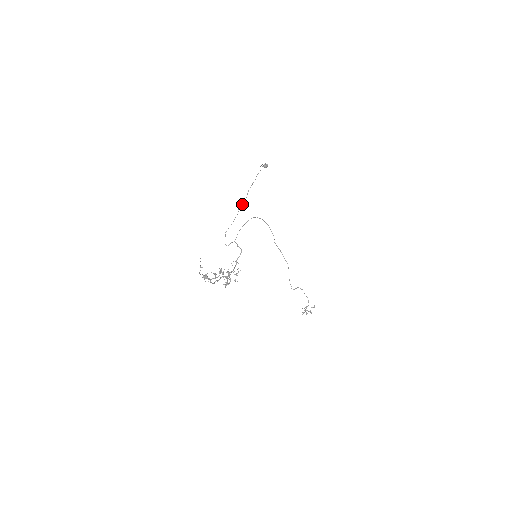
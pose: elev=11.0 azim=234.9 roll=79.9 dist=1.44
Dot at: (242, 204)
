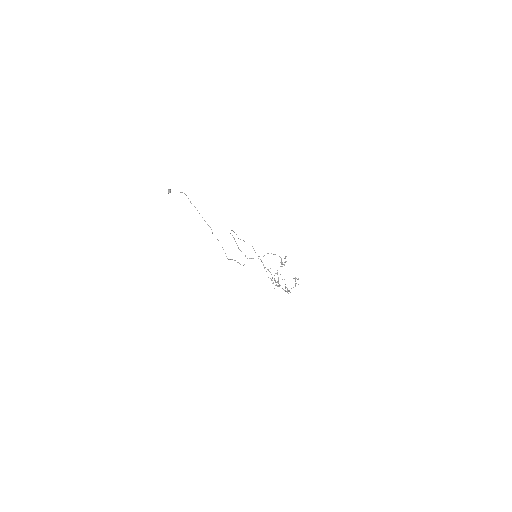
Dot at: occluded
